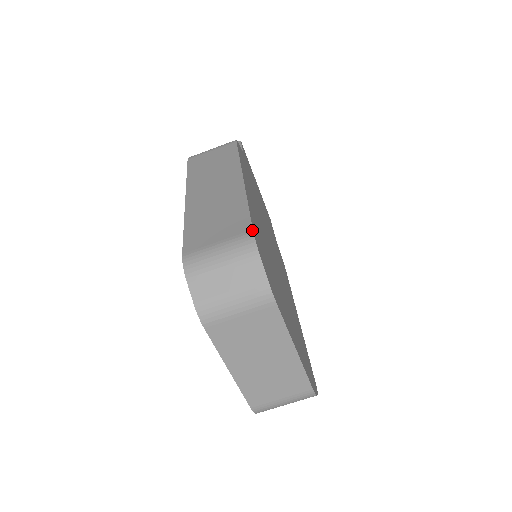
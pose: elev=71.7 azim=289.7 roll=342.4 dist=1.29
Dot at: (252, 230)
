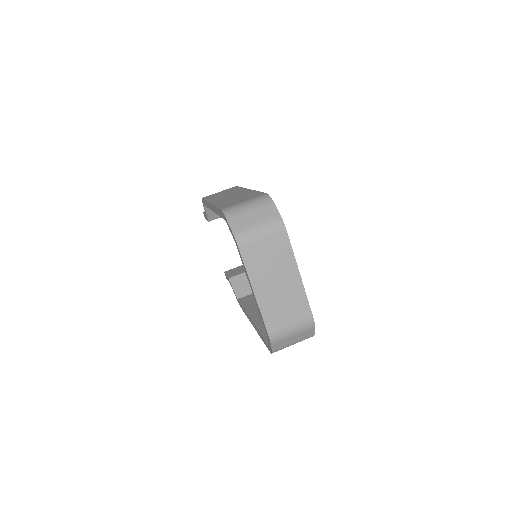
Dot at: (266, 193)
